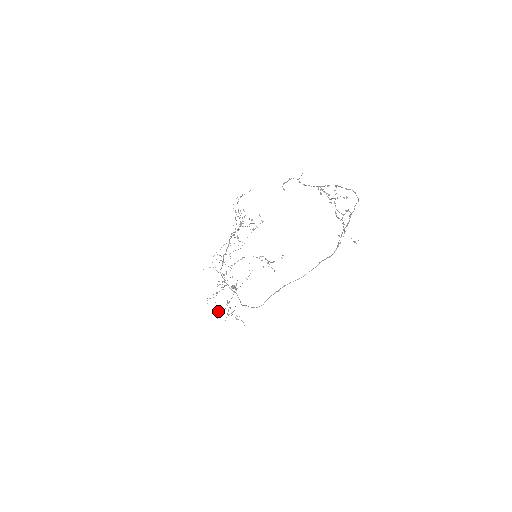
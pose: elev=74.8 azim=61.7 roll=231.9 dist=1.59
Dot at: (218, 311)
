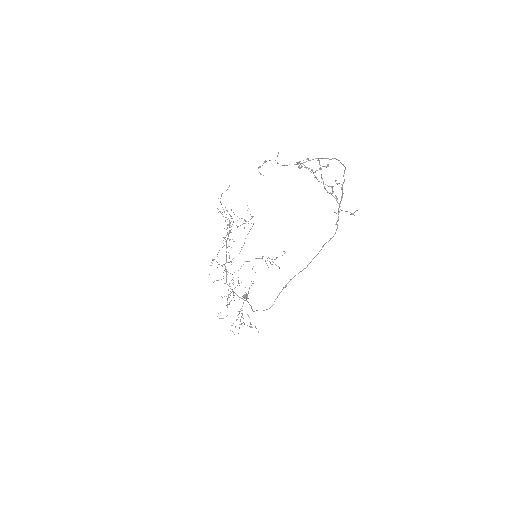
Dot at: occluded
